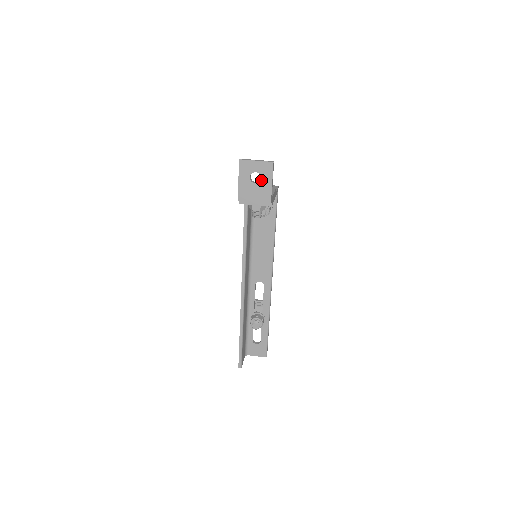
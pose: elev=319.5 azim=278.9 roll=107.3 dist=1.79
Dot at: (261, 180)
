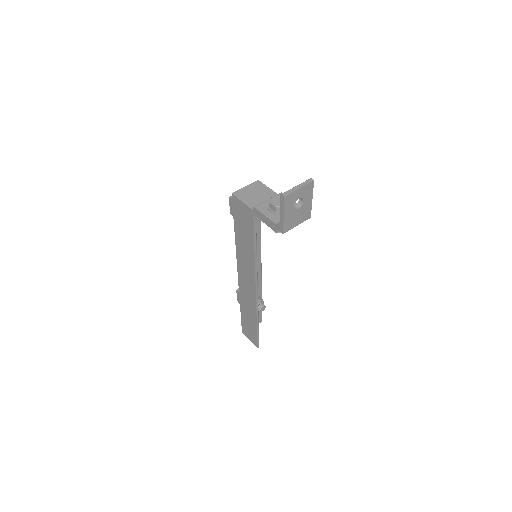
Dot at: (303, 203)
